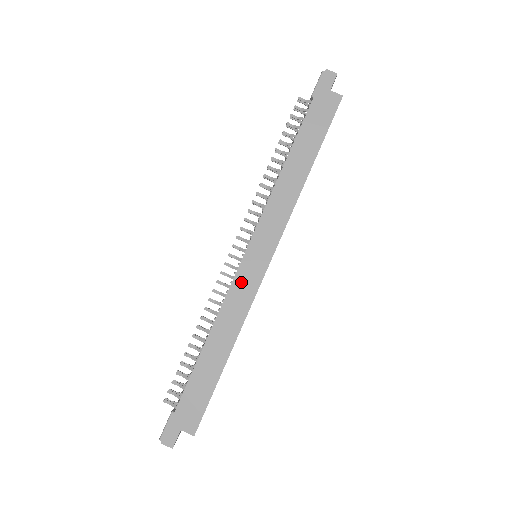
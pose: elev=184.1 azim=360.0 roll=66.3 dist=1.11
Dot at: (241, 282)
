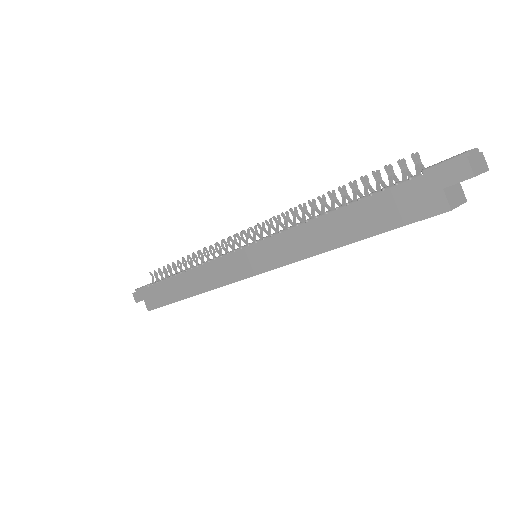
Dot at: (222, 266)
